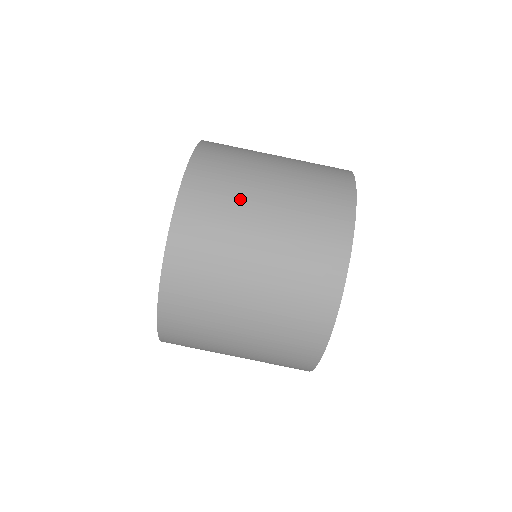
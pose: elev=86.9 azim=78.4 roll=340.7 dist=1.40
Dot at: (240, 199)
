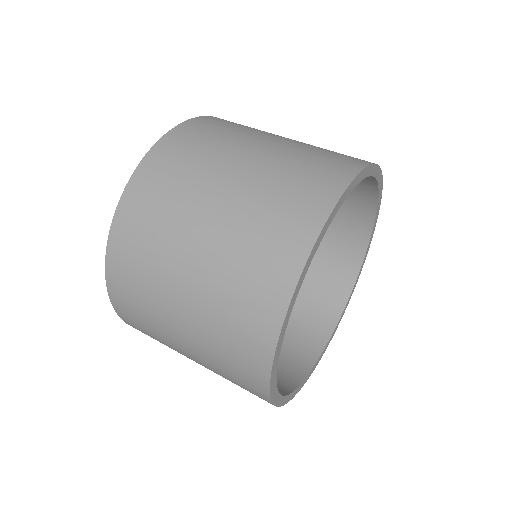
Dot at: occluded
